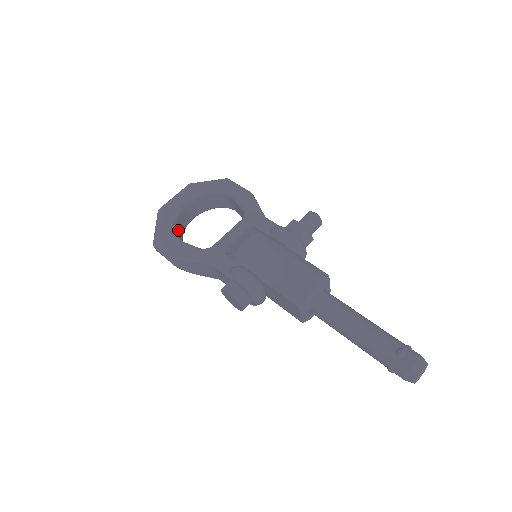
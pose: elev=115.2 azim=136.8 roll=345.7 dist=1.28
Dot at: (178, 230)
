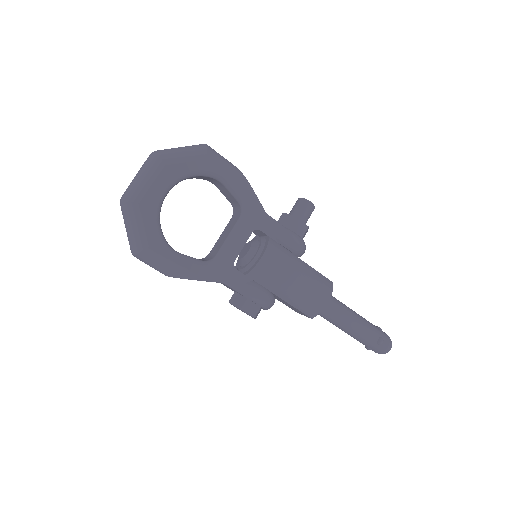
Dot at: occluded
